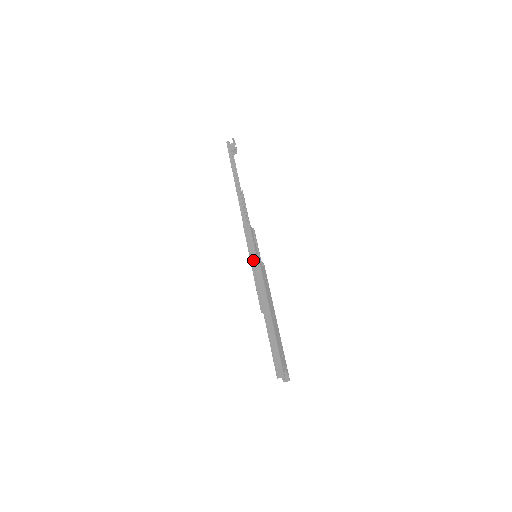
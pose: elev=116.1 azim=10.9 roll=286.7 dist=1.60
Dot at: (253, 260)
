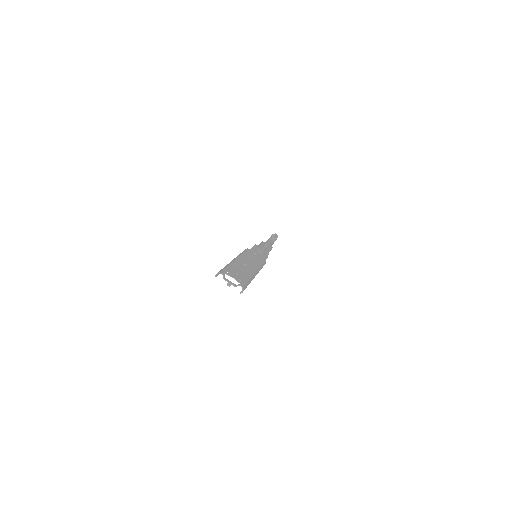
Dot at: occluded
